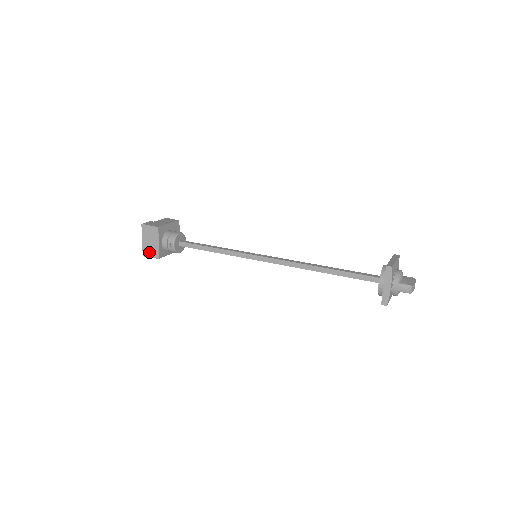
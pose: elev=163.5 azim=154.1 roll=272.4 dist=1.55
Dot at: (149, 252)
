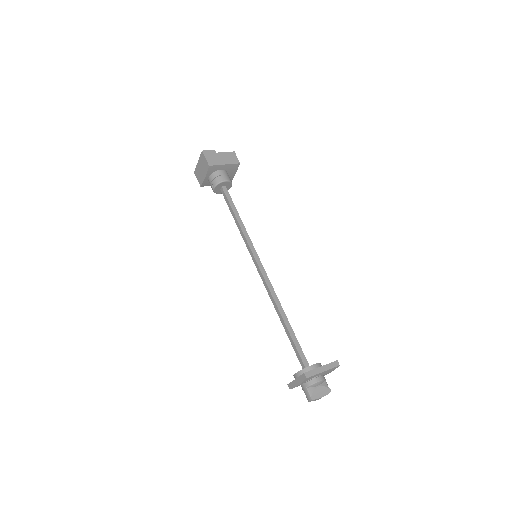
Dot at: (198, 175)
